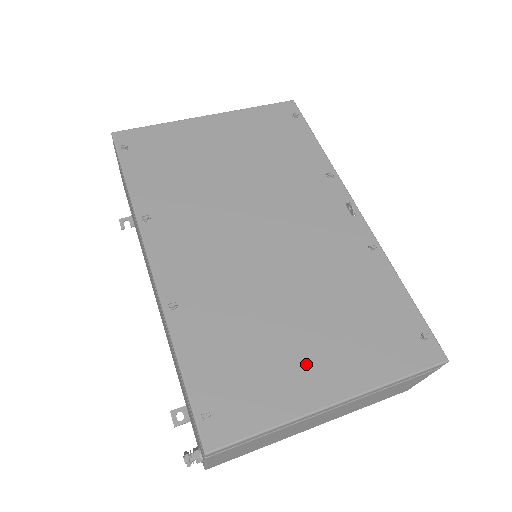
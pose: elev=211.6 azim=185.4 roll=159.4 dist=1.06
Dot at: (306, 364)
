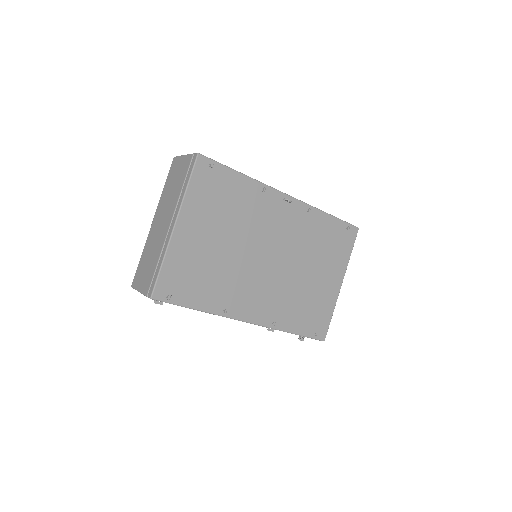
Dot at: (326, 285)
